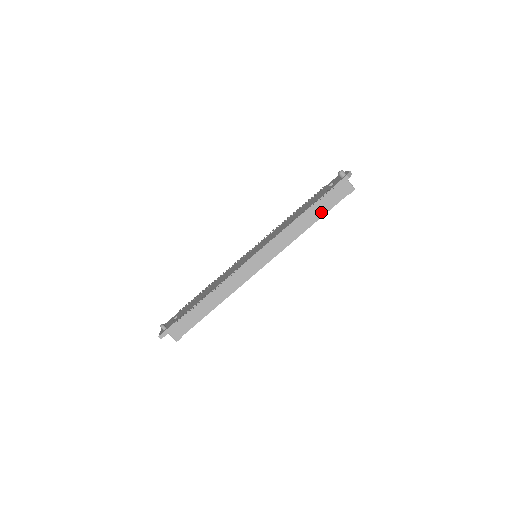
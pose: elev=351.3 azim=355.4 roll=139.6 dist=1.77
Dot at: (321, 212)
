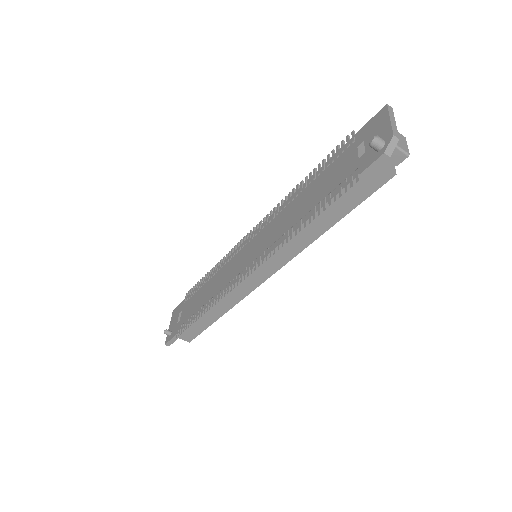
Dot at: (342, 210)
